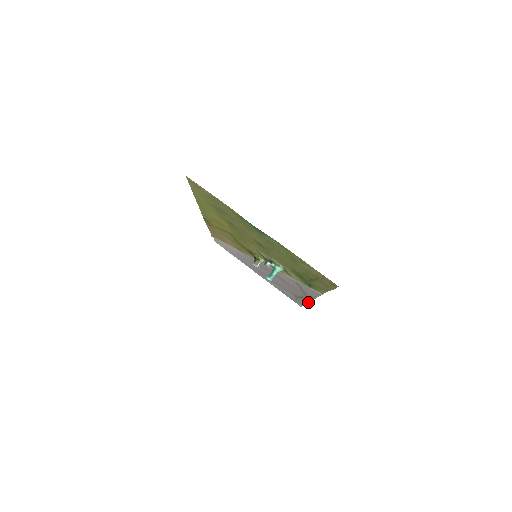
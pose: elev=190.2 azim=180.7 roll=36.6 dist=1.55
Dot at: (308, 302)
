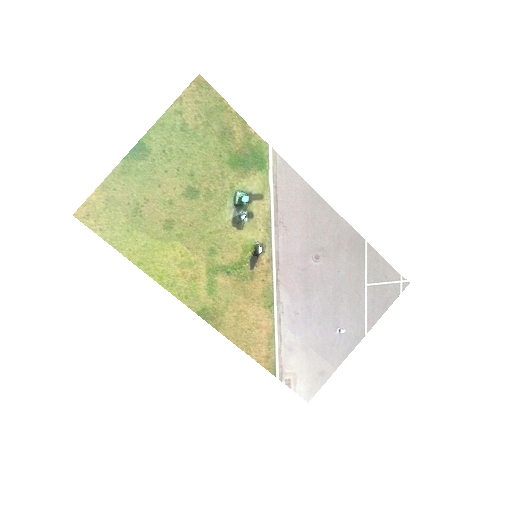
Dot at: (353, 230)
